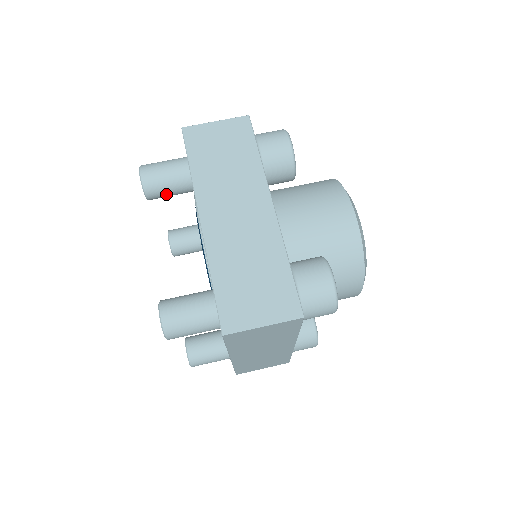
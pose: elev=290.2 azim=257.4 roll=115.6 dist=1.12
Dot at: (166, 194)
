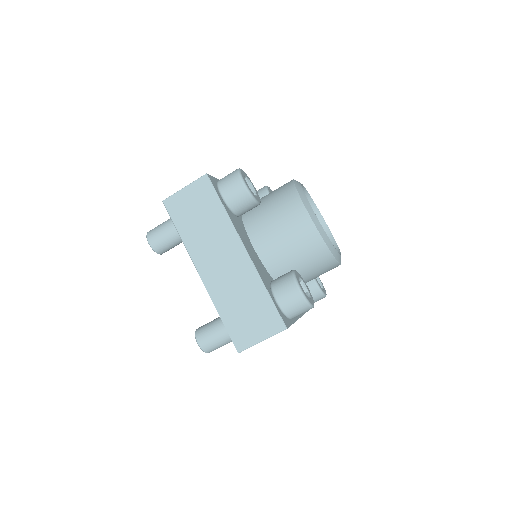
Dot at: (172, 247)
